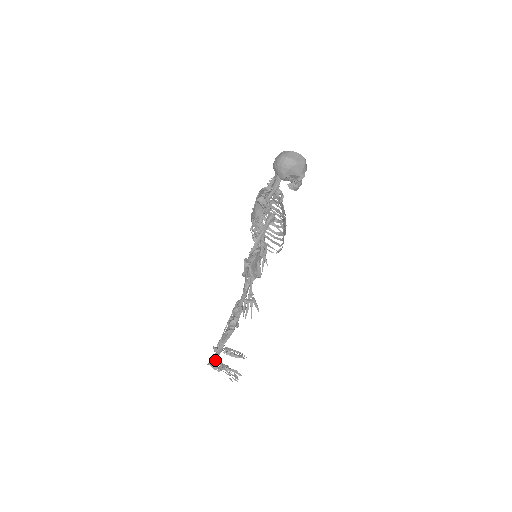
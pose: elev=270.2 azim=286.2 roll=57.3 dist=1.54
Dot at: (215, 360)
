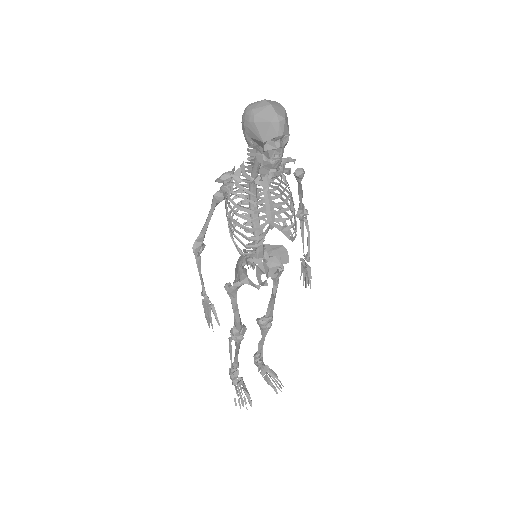
Dot at: (231, 368)
